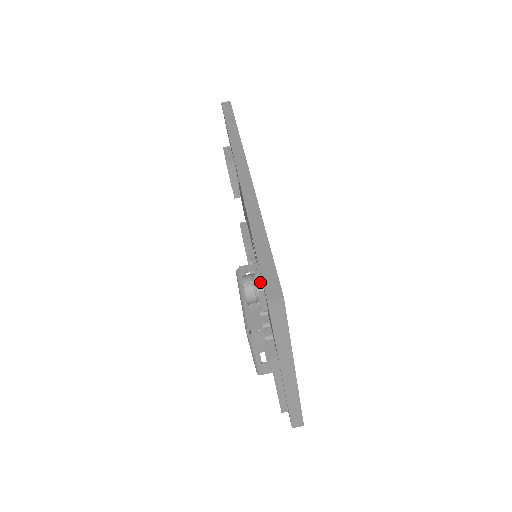
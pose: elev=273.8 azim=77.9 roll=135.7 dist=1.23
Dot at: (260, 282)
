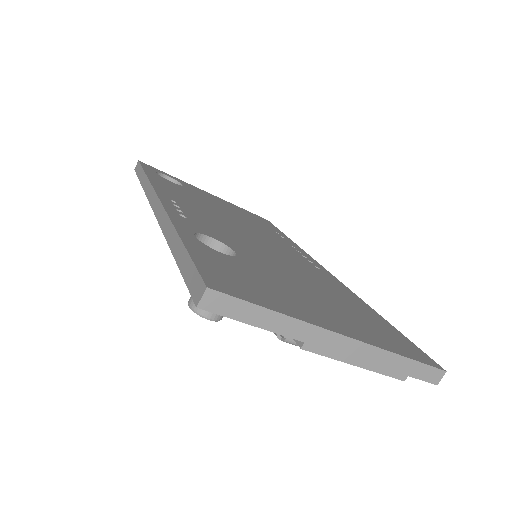
Dot at: occluded
